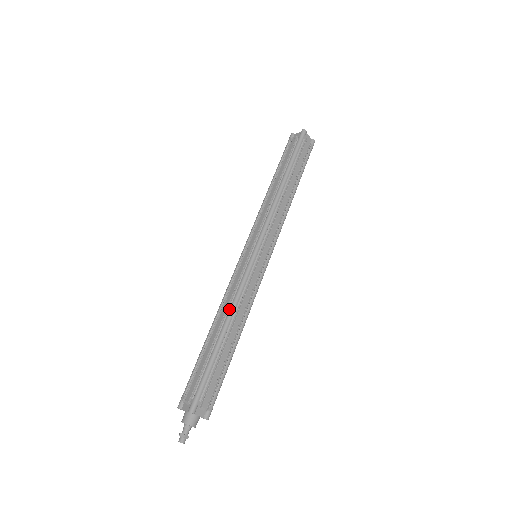
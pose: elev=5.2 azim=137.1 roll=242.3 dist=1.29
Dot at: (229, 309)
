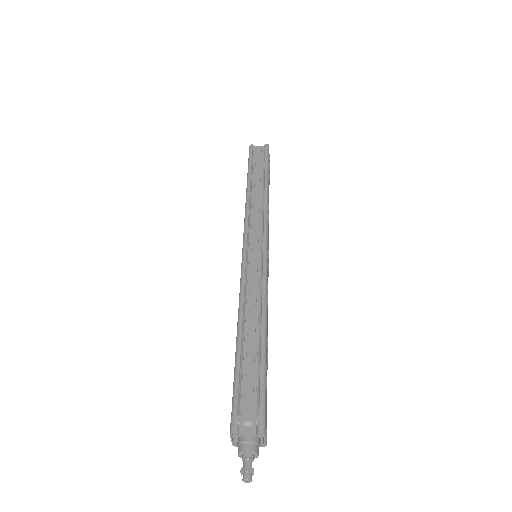
Dot at: (262, 308)
